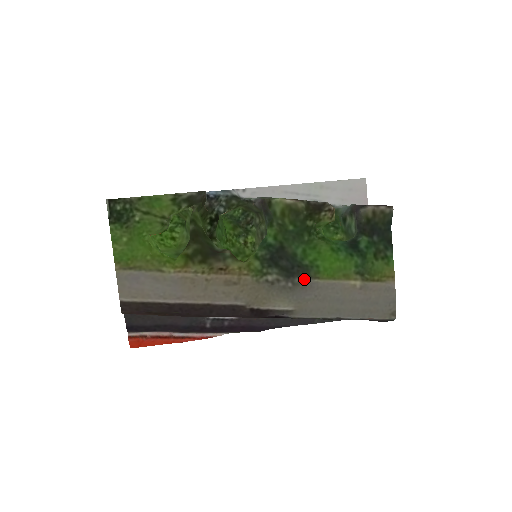
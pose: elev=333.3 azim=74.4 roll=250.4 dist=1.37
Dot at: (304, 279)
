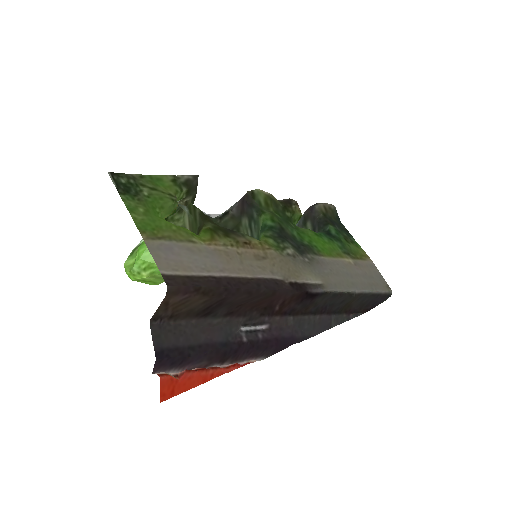
Dot at: (313, 256)
